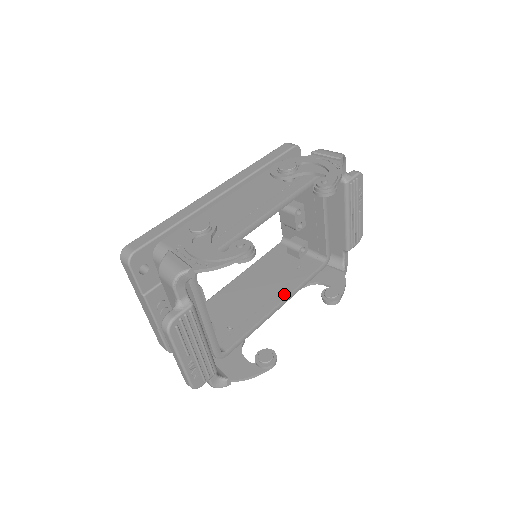
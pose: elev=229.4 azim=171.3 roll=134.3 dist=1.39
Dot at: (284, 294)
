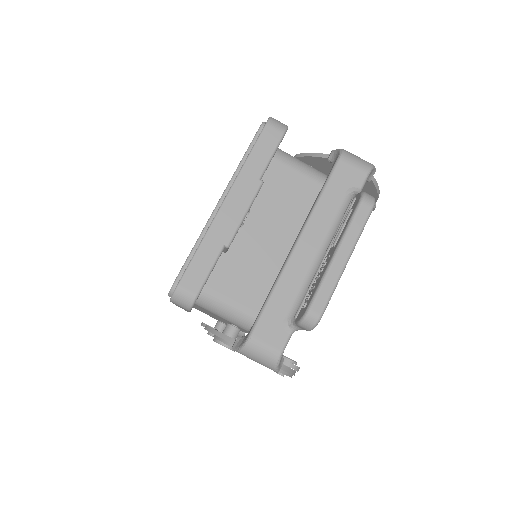
Dot at: occluded
